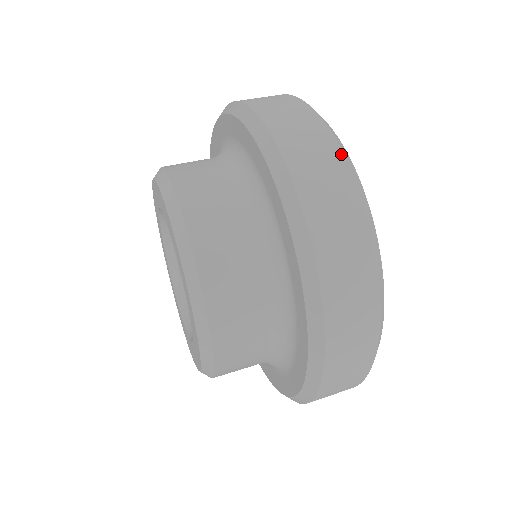
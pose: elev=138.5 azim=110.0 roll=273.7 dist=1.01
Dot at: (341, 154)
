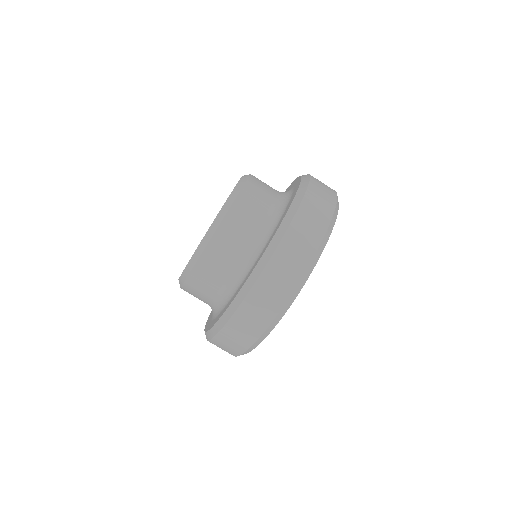
Dot at: occluded
